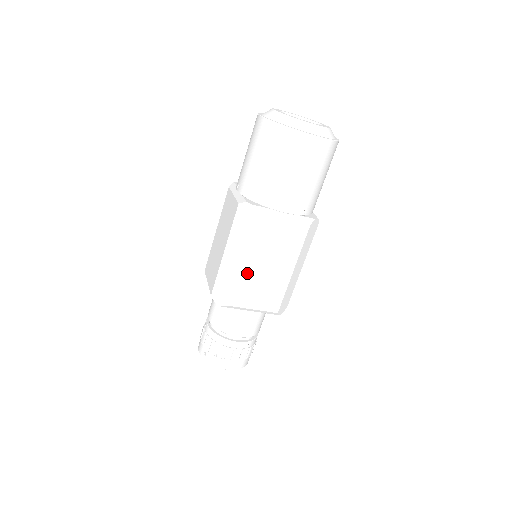
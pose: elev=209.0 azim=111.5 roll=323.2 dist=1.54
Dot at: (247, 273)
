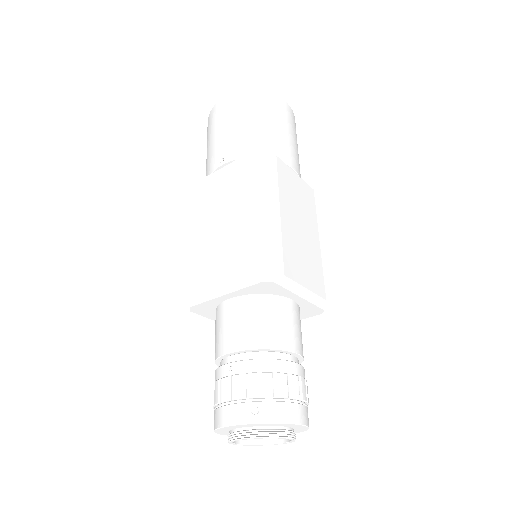
Dot at: (288, 230)
